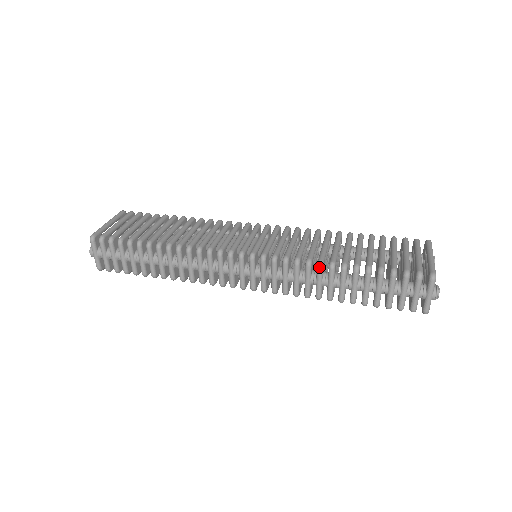
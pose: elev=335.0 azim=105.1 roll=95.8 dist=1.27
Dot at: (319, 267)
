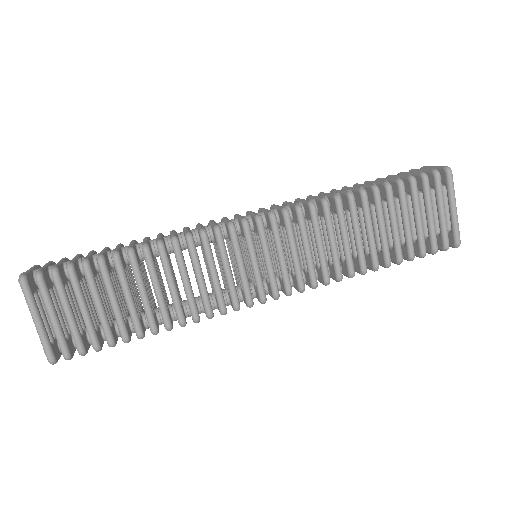
Dot at: occluded
